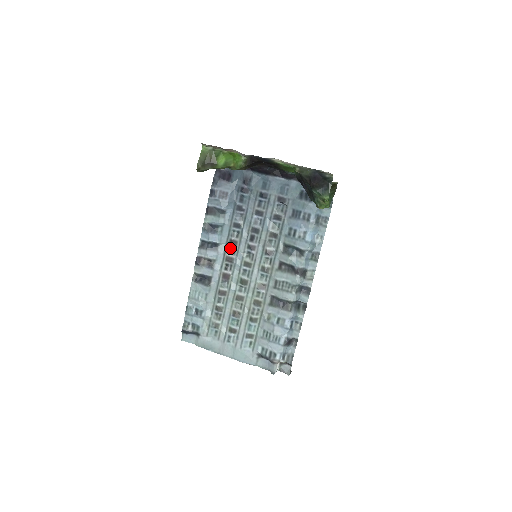
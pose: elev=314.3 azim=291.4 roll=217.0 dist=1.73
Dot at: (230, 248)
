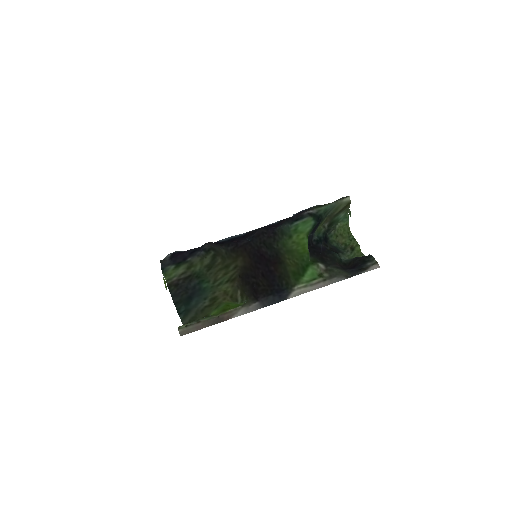
Dot at: occluded
